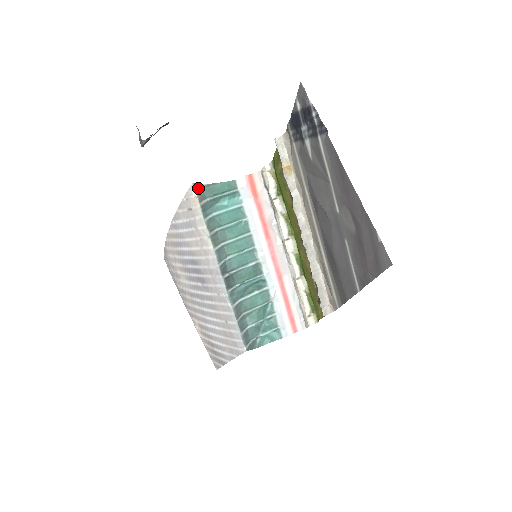
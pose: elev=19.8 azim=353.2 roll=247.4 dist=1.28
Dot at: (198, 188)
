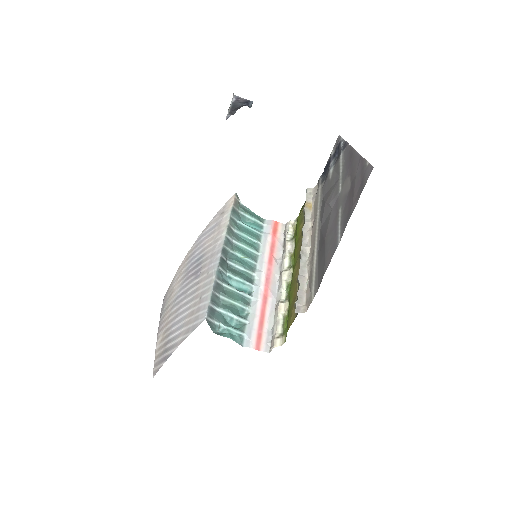
Dot at: (237, 199)
